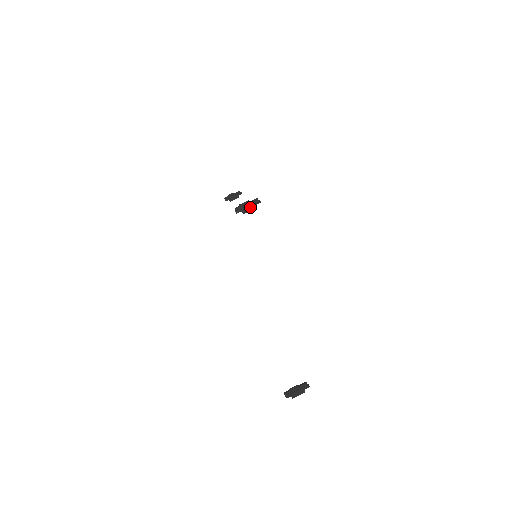
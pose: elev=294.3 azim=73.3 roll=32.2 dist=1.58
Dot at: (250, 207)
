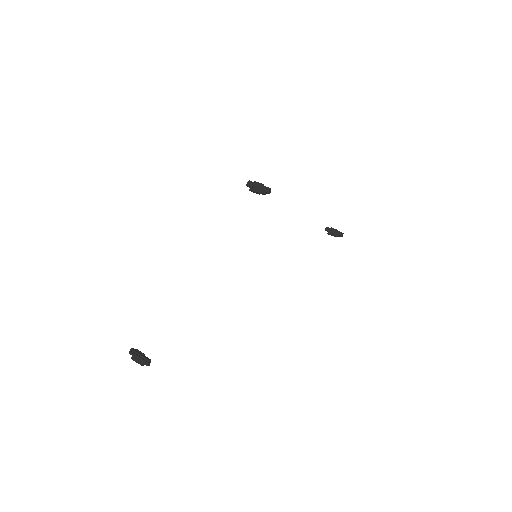
Dot at: (258, 189)
